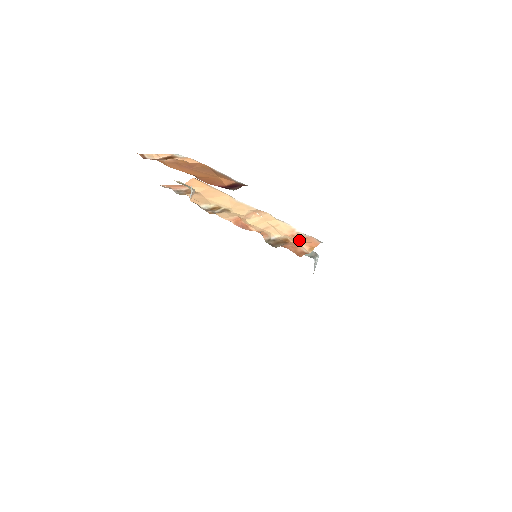
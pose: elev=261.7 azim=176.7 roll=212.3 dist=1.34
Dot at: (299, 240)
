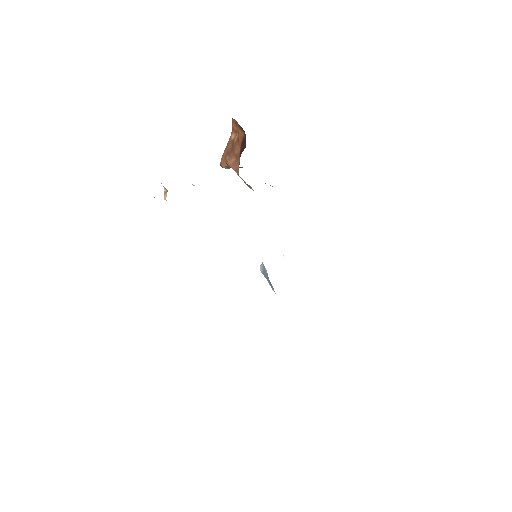
Dot at: occluded
